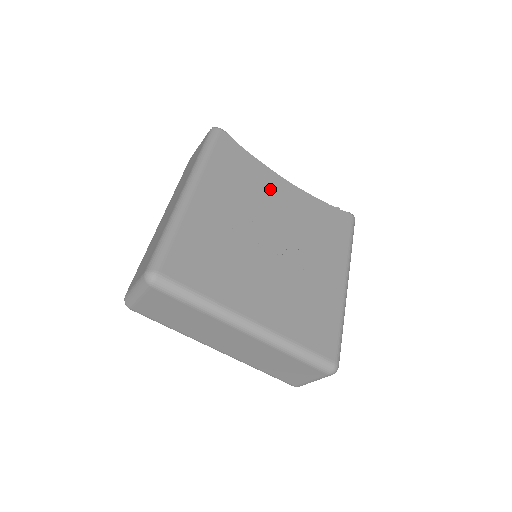
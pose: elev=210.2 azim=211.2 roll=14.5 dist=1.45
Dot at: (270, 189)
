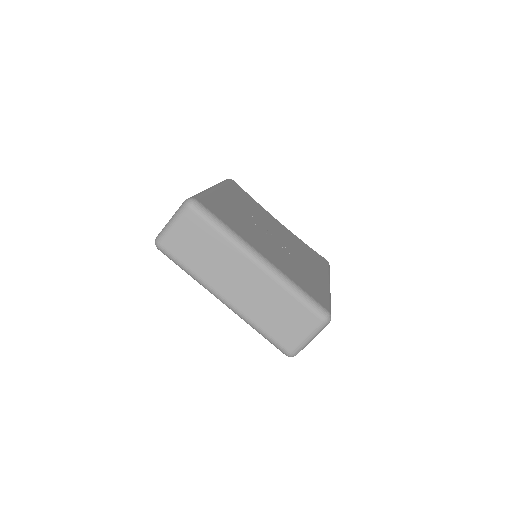
Dot at: (268, 217)
